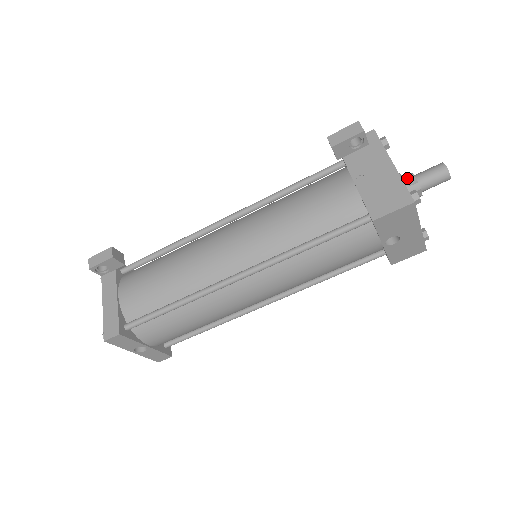
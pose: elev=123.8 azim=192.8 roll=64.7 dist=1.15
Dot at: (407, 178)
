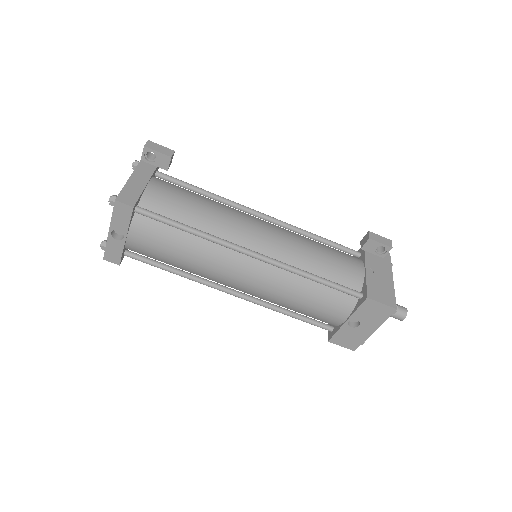
Dot at: occluded
